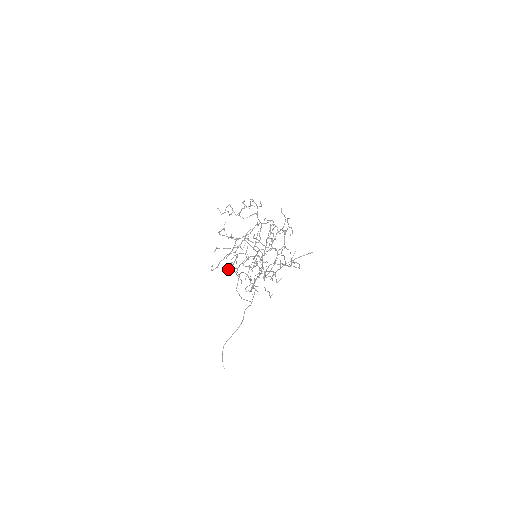
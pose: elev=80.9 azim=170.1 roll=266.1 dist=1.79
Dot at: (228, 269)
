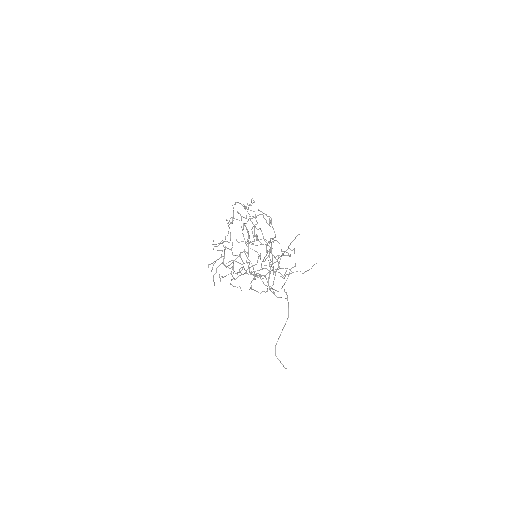
Dot at: (220, 281)
